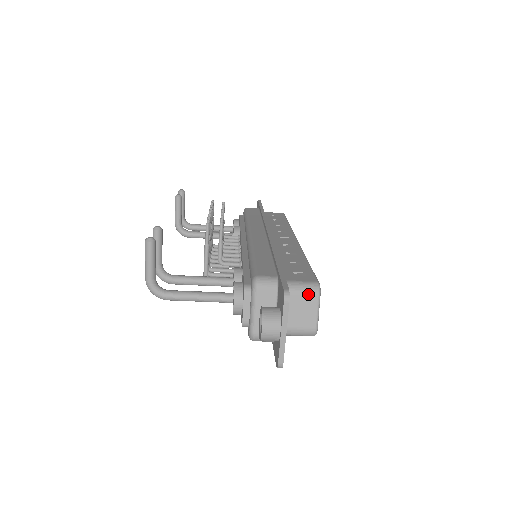
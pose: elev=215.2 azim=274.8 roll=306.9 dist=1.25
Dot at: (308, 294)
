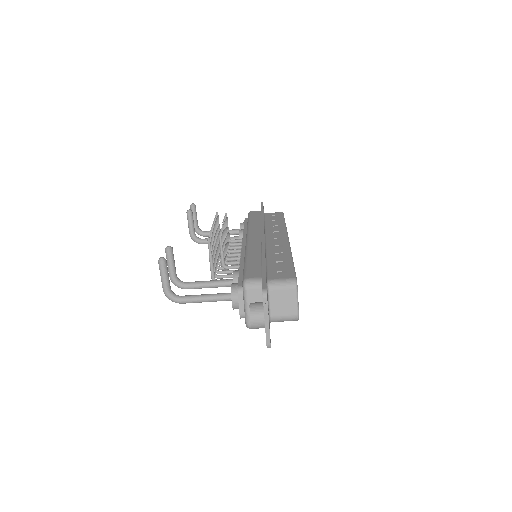
Dot at: (287, 288)
